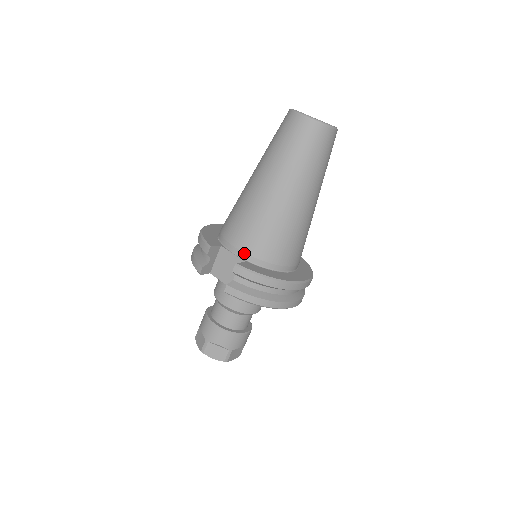
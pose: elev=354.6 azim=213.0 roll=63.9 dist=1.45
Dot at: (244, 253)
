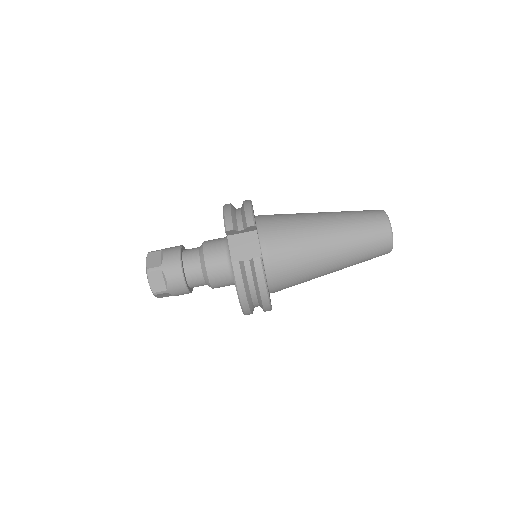
Dot at: (267, 253)
